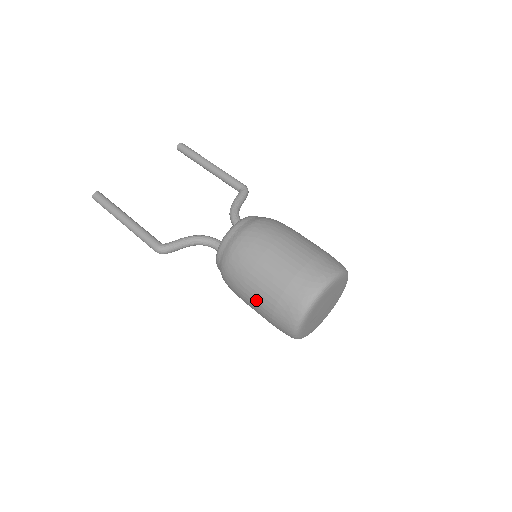
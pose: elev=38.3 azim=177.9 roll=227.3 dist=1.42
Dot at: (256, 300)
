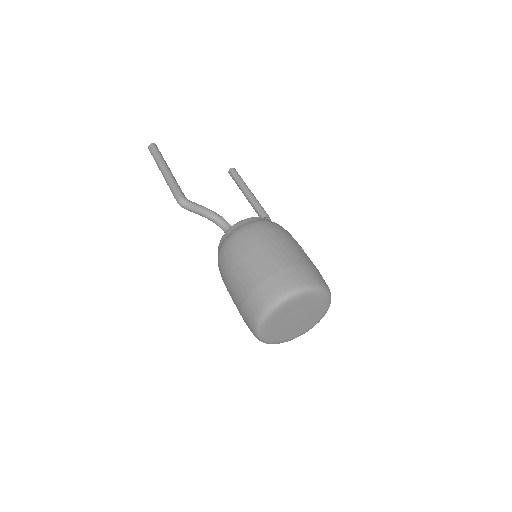
Dot at: (244, 273)
